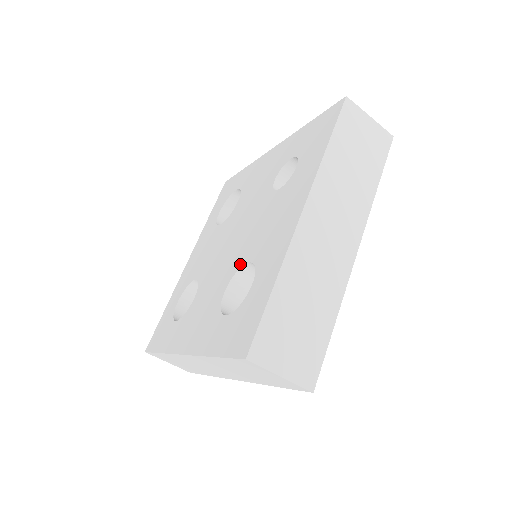
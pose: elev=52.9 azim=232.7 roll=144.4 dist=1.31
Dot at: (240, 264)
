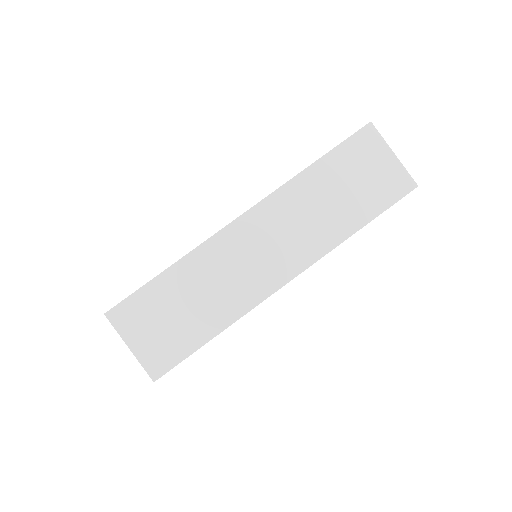
Dot at: occluded
